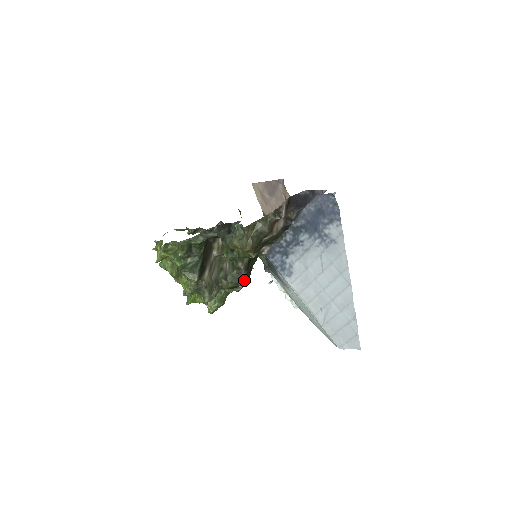
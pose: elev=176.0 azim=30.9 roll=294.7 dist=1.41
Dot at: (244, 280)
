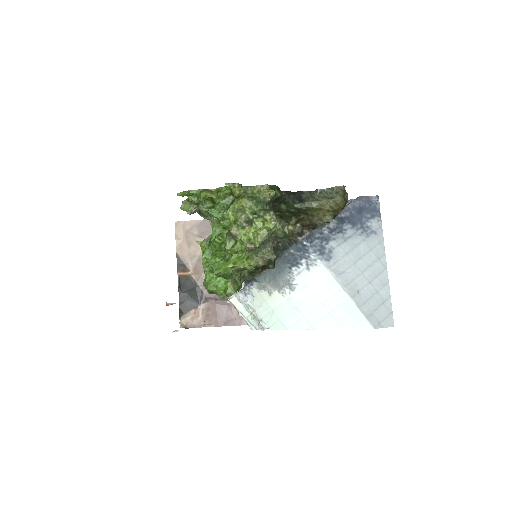
Dot at: (274, 262)
